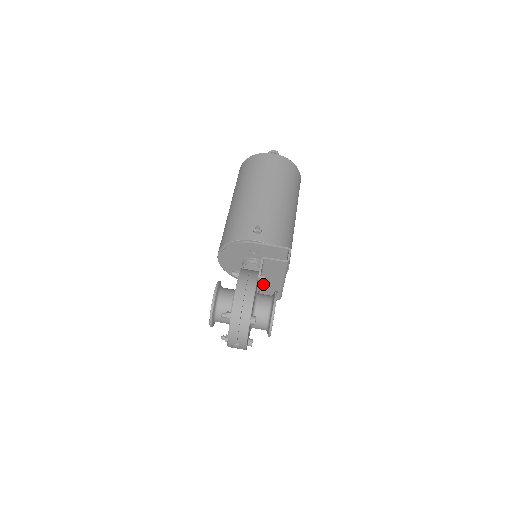
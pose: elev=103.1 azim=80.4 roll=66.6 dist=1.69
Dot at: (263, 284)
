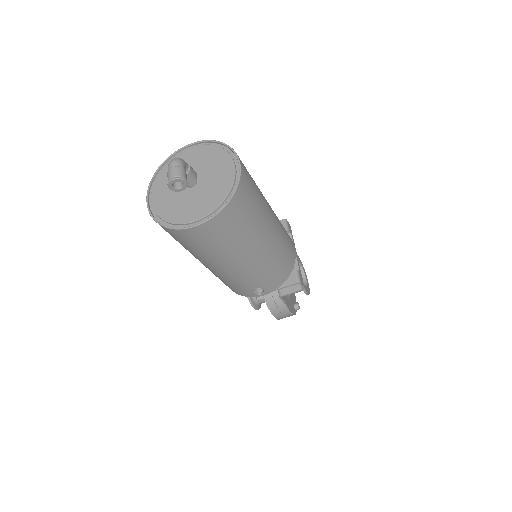
Dot at: occluded
